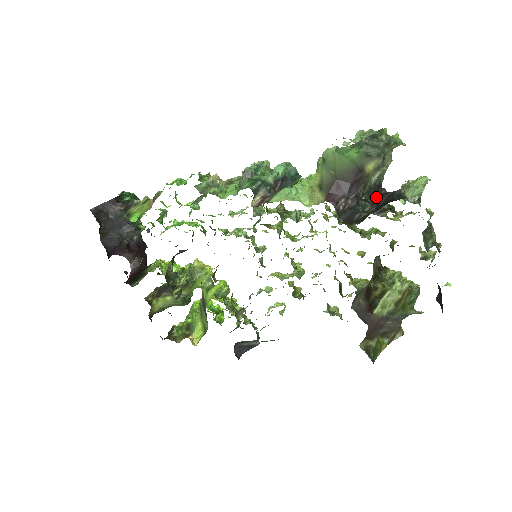
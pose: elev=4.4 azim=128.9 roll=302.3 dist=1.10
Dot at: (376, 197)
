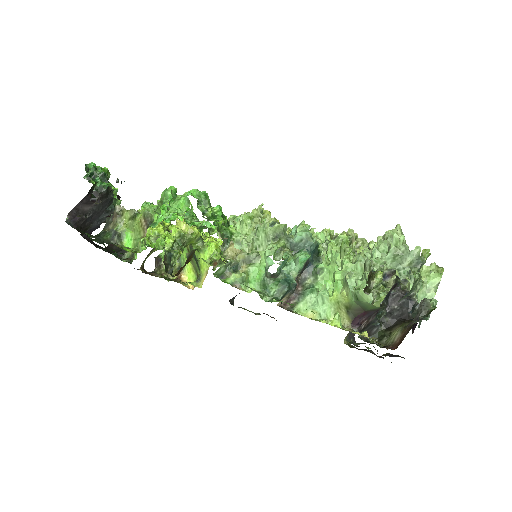
Dot at: (391, 296)
